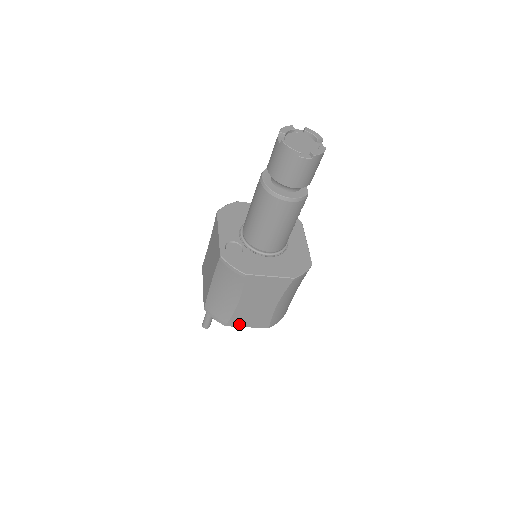
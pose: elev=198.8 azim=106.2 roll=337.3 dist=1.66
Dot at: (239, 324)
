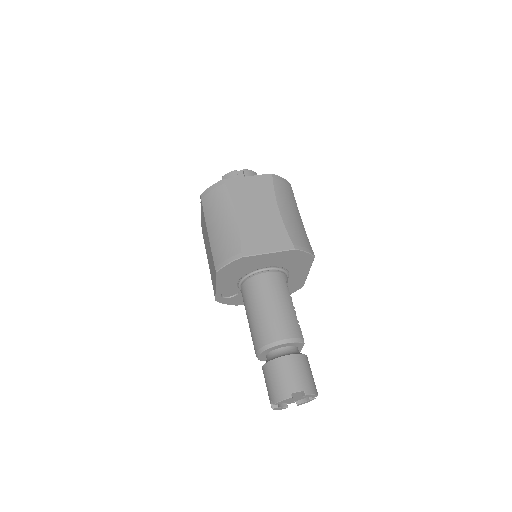
Dot at: occluded
